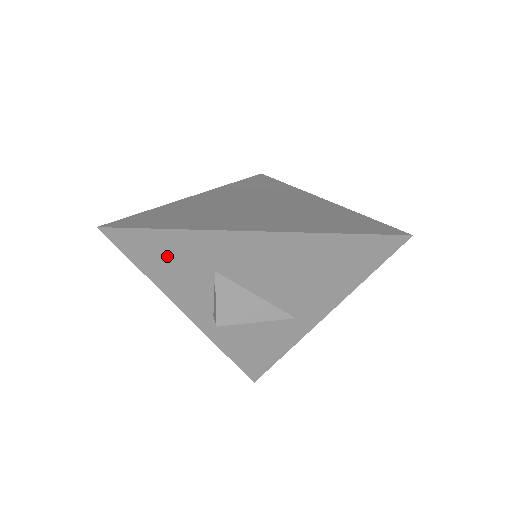
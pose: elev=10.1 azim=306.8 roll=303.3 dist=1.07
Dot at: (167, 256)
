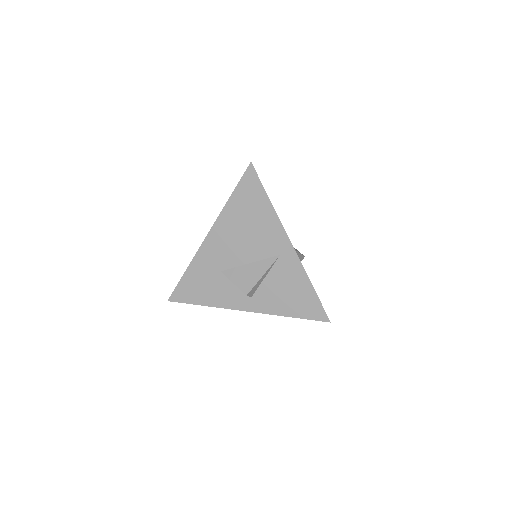
Dot at: (199, 286)
